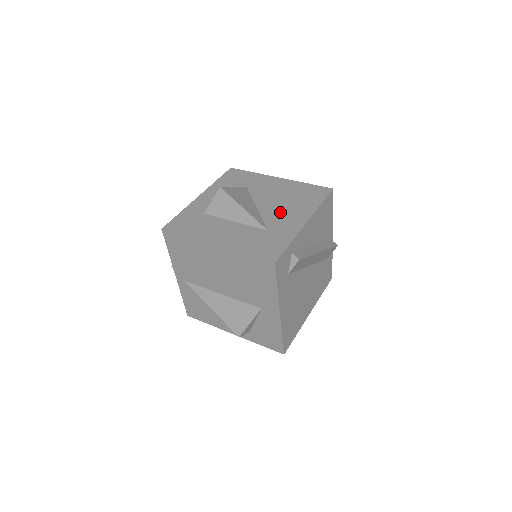
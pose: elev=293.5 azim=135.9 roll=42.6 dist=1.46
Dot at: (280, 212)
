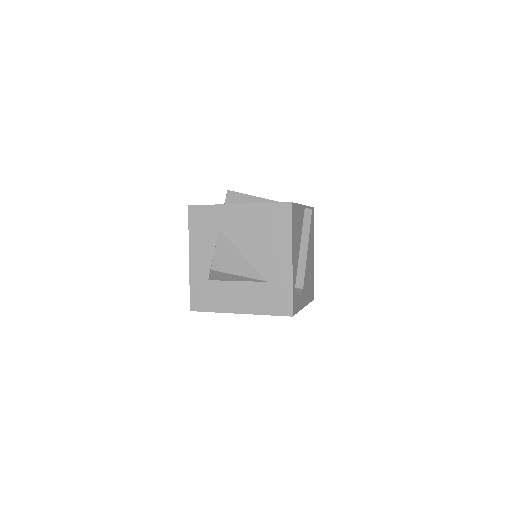
Dot at: (265, 255)
